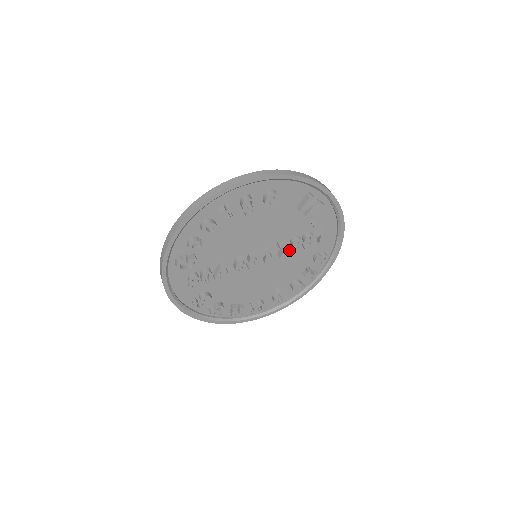
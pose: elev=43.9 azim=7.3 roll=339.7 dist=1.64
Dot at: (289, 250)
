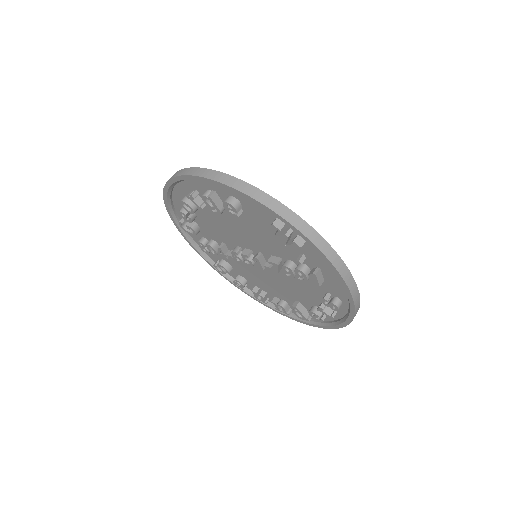
Dot at: occluded
